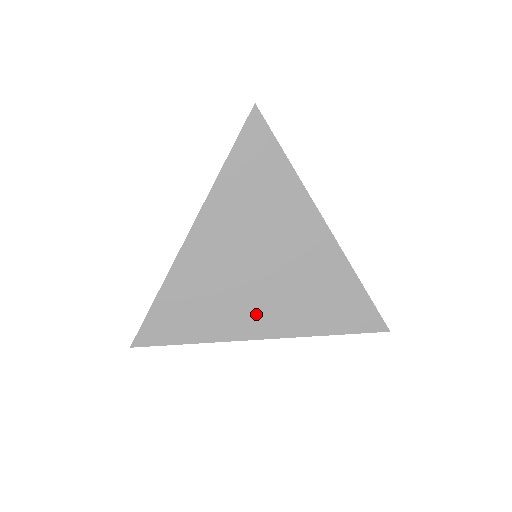
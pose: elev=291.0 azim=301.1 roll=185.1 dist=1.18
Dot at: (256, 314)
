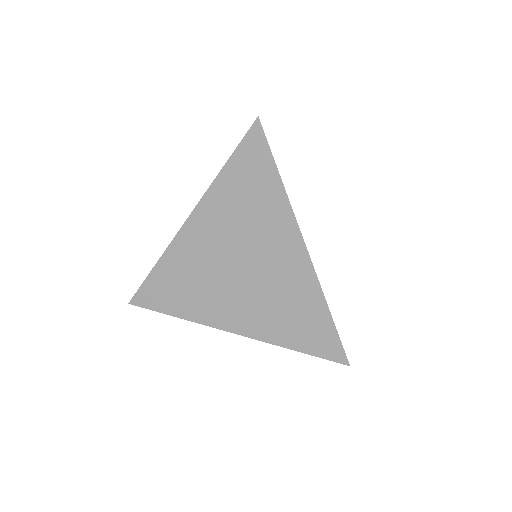
Dot at: (228, 308)
